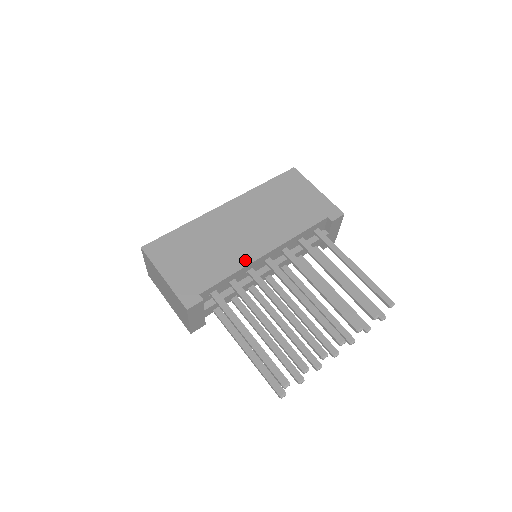
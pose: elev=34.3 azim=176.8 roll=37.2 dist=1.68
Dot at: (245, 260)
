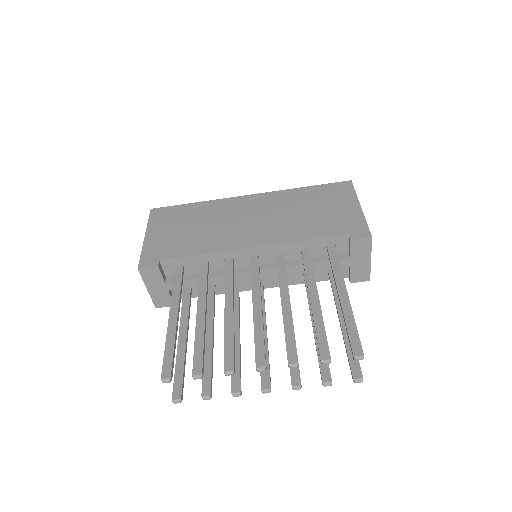
Dot at: (225, 246)
